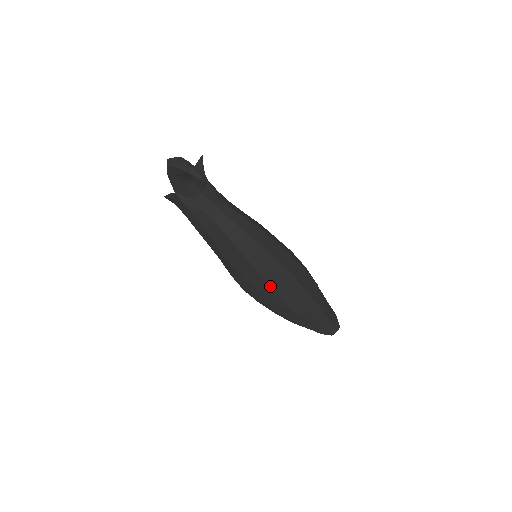
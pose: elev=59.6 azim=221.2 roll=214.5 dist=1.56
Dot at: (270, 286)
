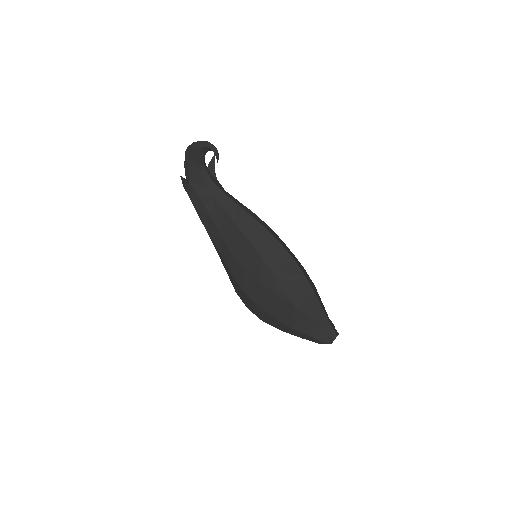
Dot at: (270, 271)
